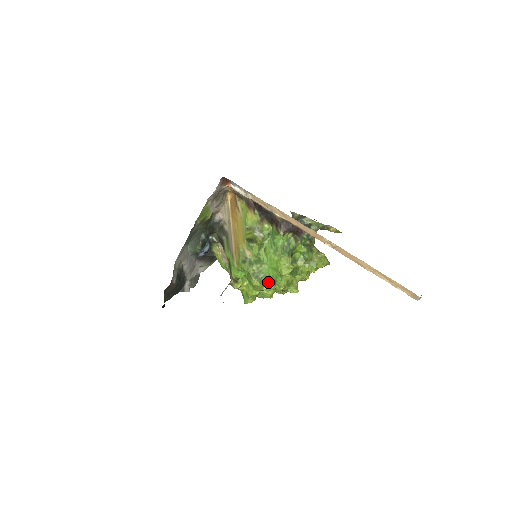
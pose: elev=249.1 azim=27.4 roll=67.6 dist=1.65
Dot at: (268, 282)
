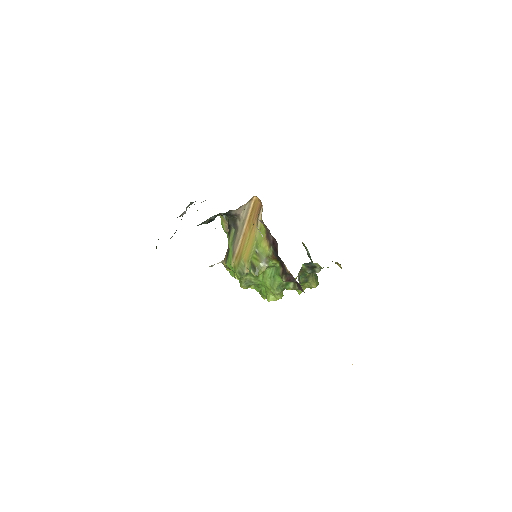
Dot at: (255, 286)
